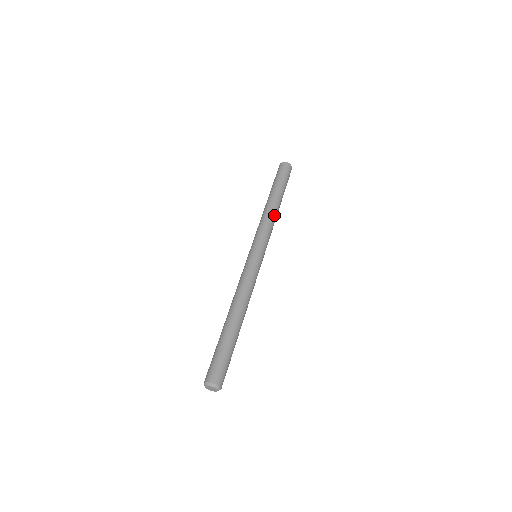
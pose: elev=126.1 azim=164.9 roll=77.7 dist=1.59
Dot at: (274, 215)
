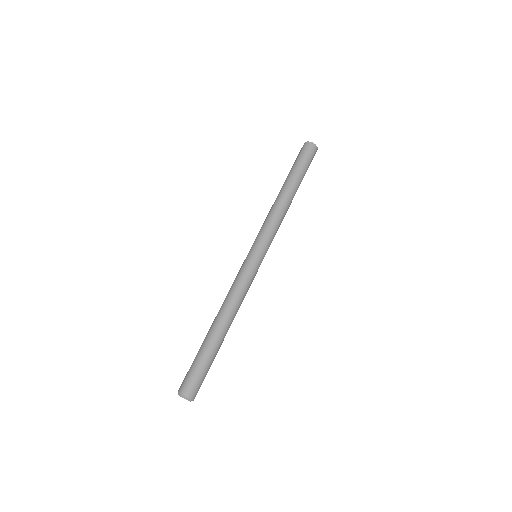
Dot at: (279, 206)
